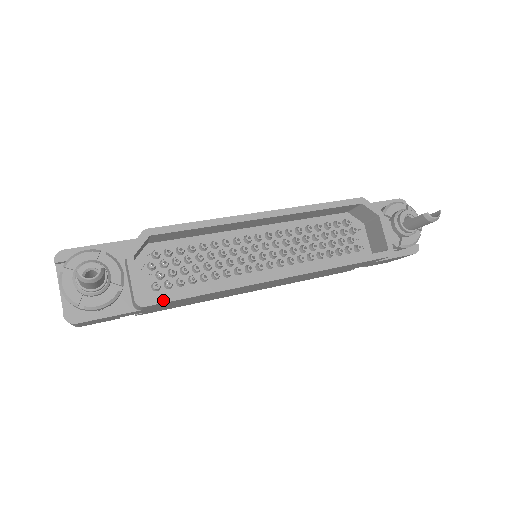
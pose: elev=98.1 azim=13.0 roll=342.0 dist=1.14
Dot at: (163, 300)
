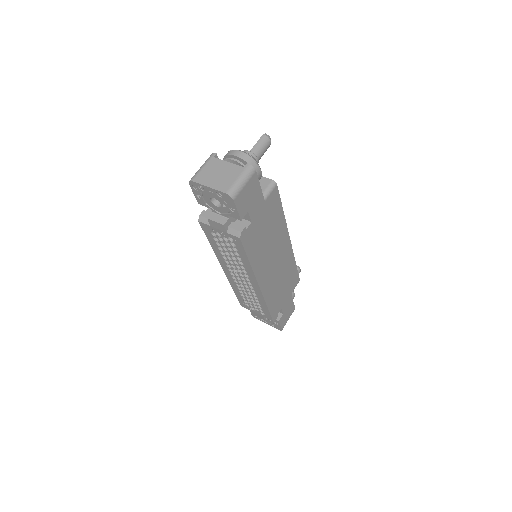
Dot at: (278, 192)
